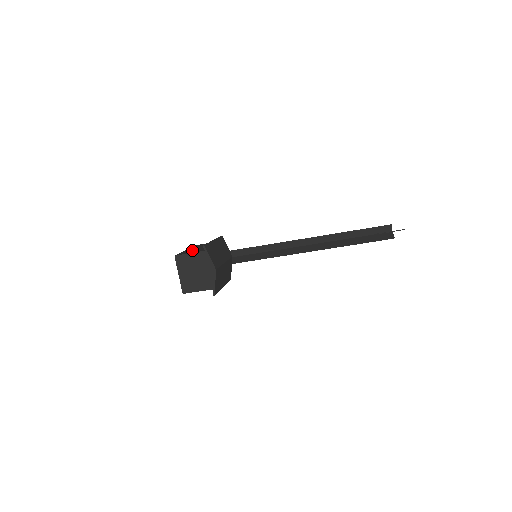
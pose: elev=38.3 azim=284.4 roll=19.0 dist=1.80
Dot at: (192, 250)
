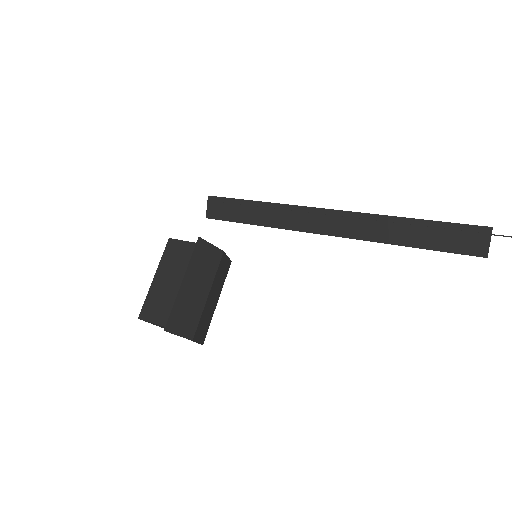
Dot at: (159, 297)
